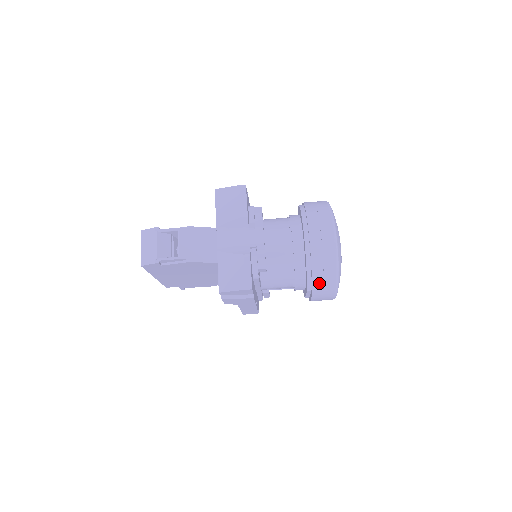
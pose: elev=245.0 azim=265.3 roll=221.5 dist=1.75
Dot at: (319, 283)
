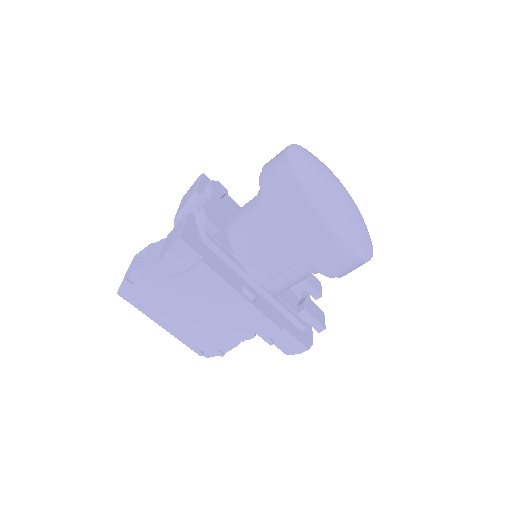
Dot at: (288, 214)
